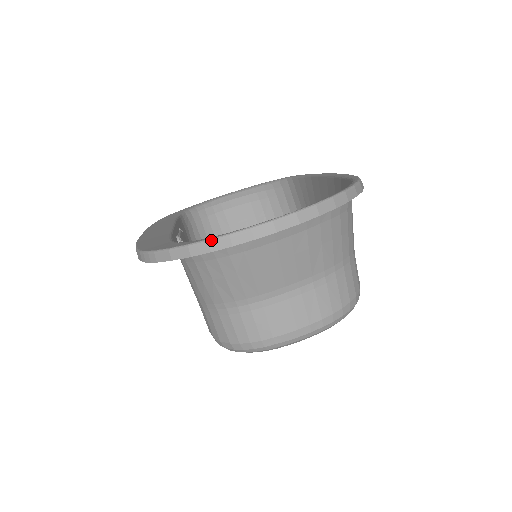
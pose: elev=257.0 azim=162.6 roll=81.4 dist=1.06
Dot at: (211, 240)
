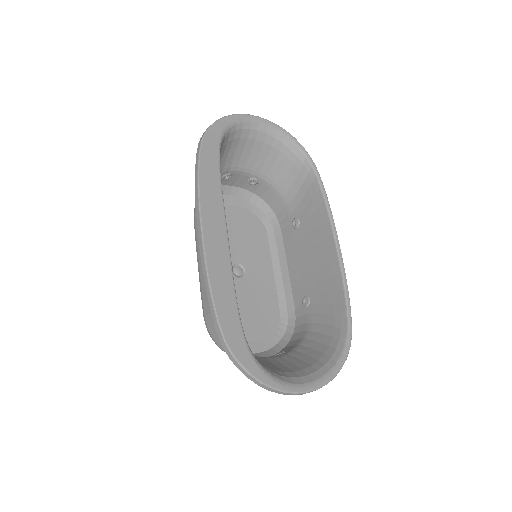
Dot at: (275, 390)
